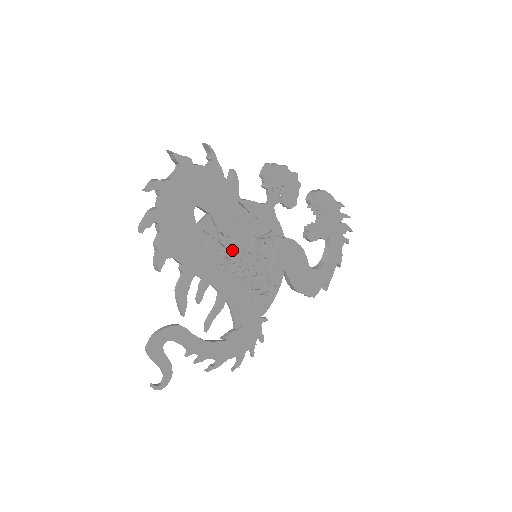
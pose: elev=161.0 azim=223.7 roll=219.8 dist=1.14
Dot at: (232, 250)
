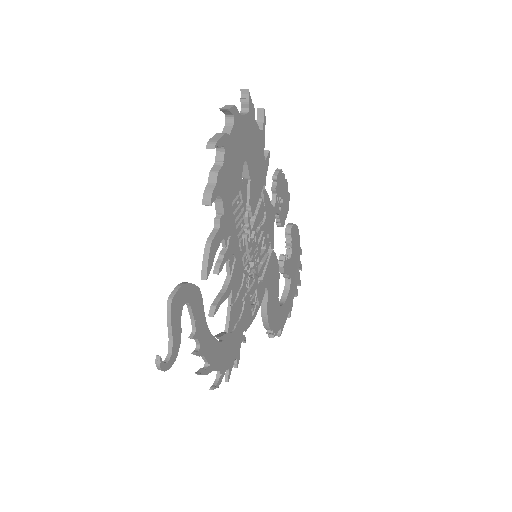
Dot at: (250, 232)
